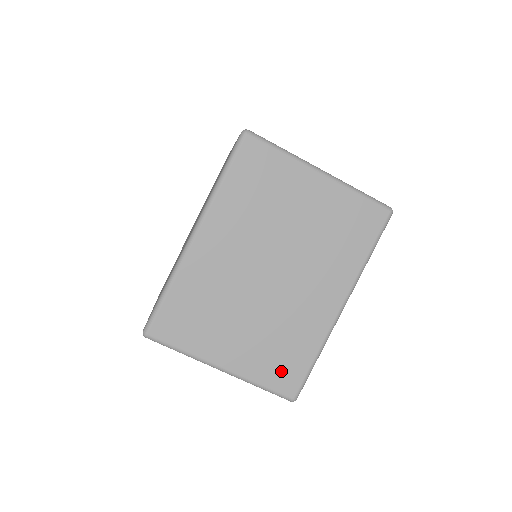
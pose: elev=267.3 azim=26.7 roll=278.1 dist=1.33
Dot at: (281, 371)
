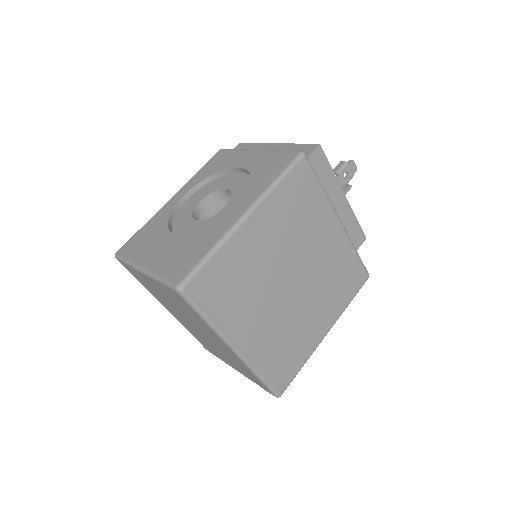
Dot at: (255, 380)
